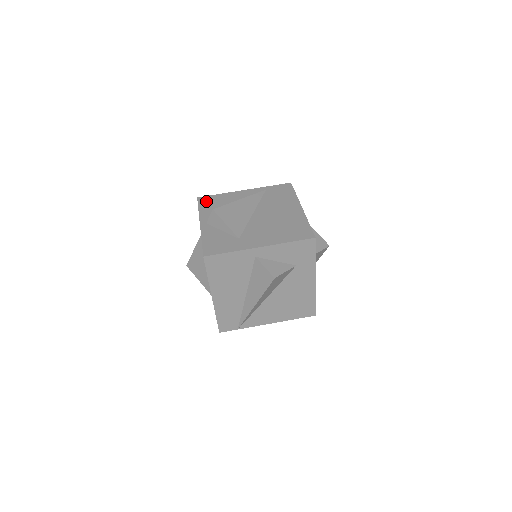
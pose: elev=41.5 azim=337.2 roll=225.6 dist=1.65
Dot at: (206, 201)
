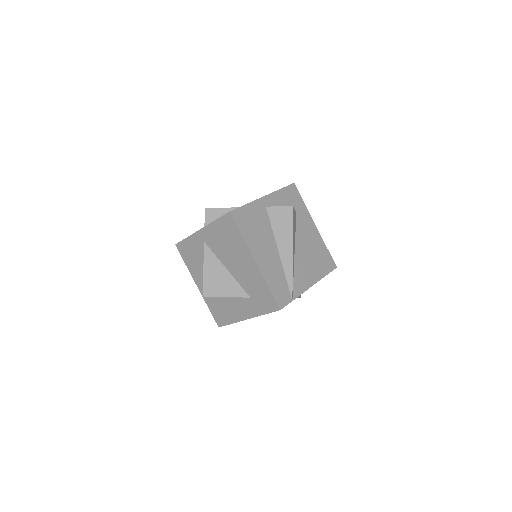
Dot at: occluded
